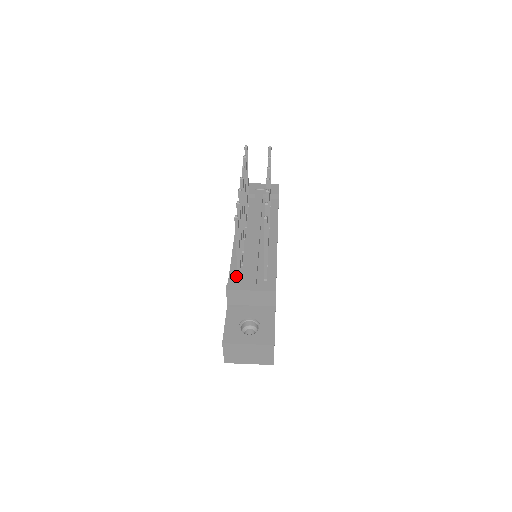
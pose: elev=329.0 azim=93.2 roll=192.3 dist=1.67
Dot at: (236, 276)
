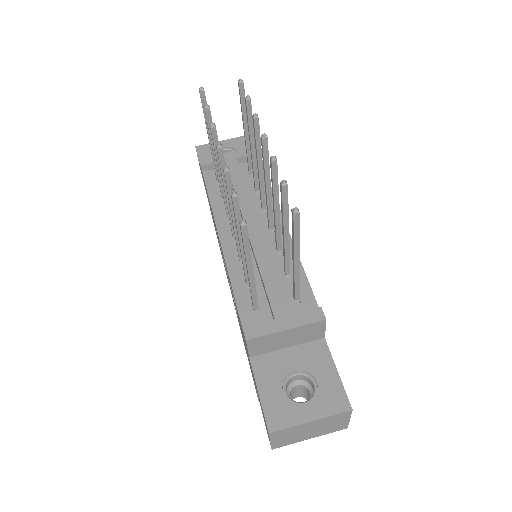
Dot at: (249, 307)
